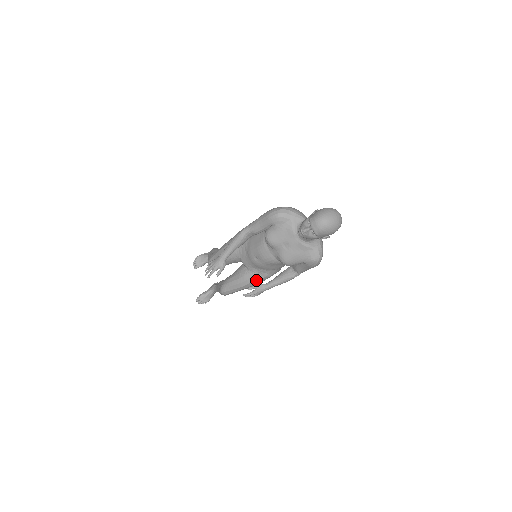
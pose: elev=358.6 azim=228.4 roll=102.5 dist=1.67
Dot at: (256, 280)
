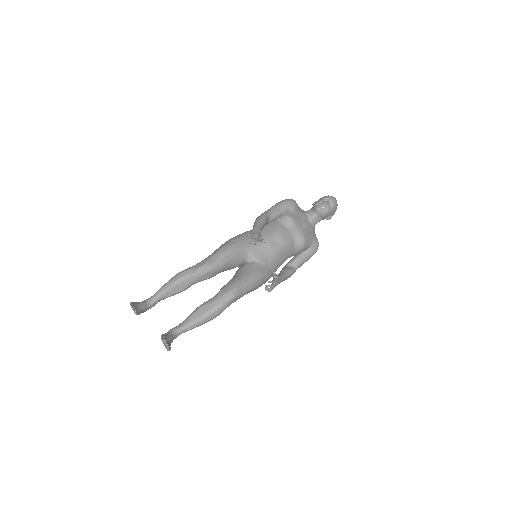
Dot at: (267, 275)
